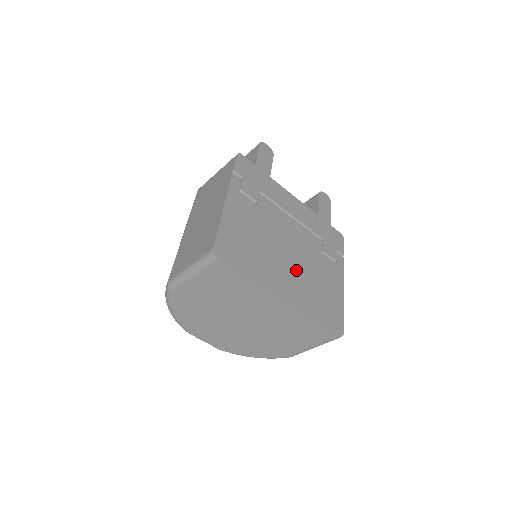
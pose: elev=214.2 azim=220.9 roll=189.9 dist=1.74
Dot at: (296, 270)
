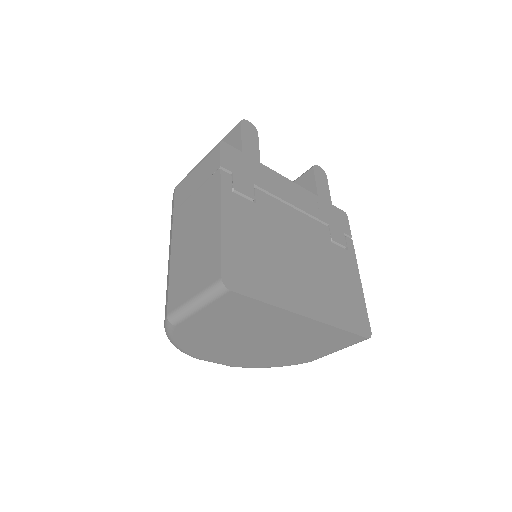
Dot at: (311, 273)
